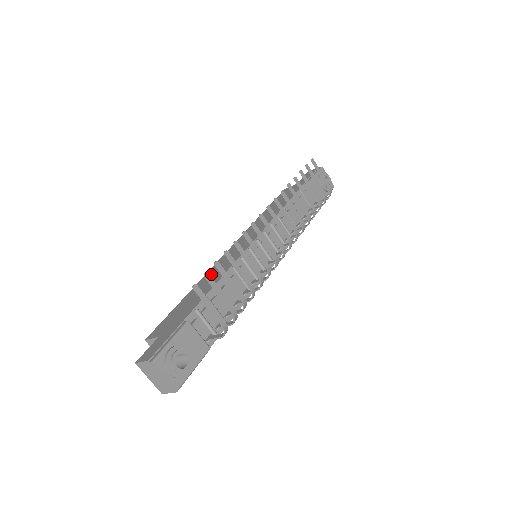
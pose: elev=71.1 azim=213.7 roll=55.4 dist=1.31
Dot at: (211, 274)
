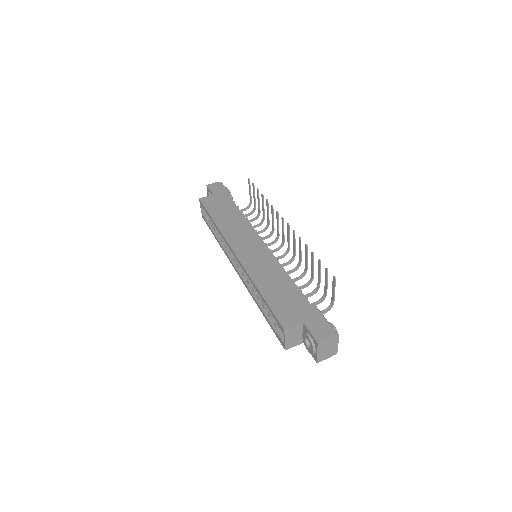
Dot at: (261, 273)
